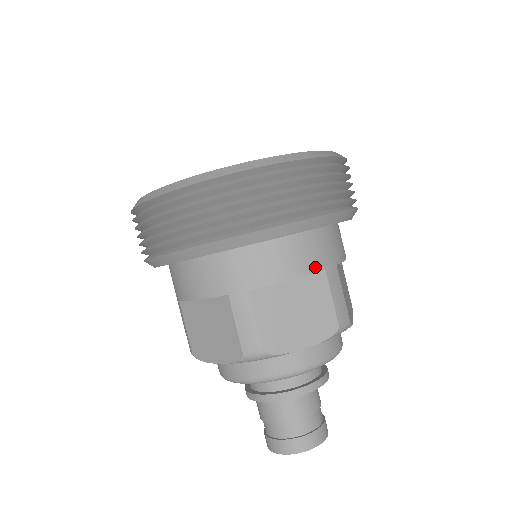
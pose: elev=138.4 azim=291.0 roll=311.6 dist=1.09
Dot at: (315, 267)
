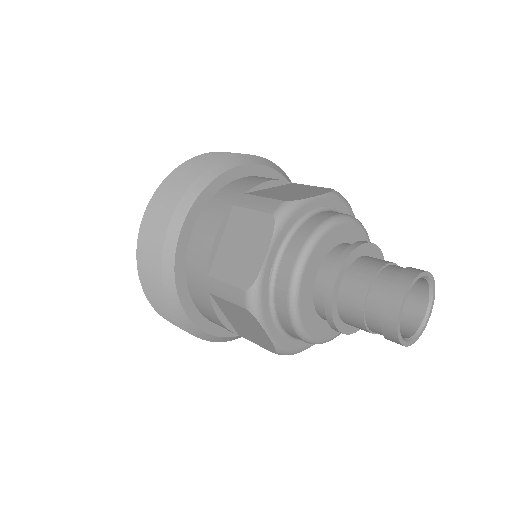
Dot at: (283, 180)
